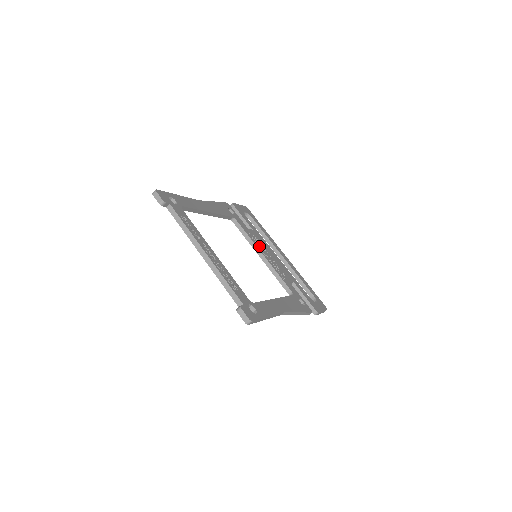
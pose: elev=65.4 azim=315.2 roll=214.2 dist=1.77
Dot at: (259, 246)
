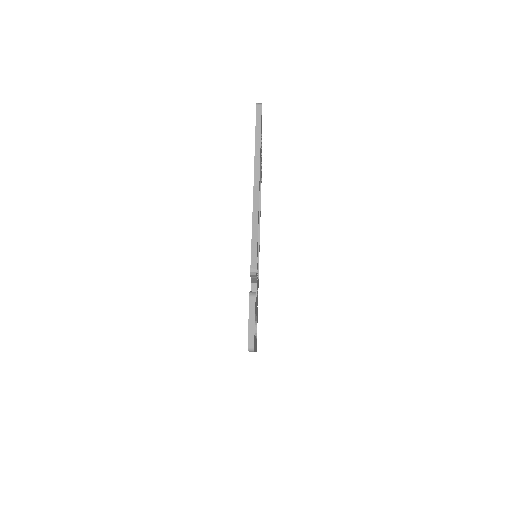
Dot at: occluded
